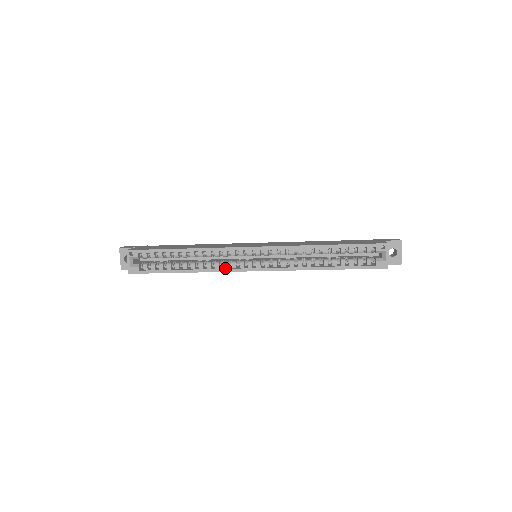
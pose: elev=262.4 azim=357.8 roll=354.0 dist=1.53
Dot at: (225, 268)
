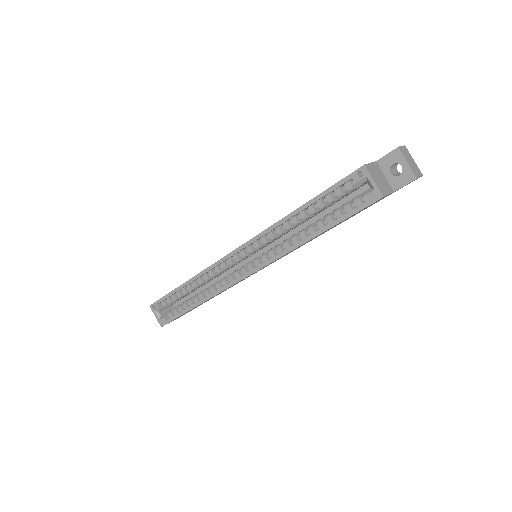
Dot at: (225, 285)
